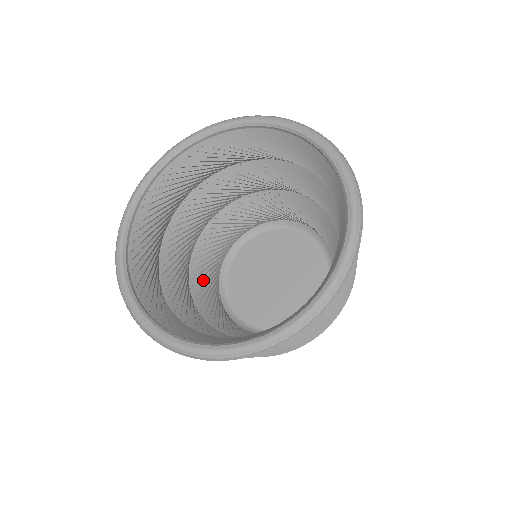
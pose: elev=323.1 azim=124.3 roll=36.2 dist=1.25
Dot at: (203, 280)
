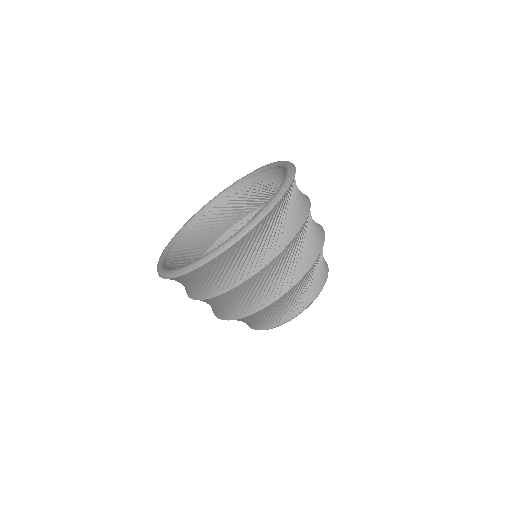
Dot at: occluded
